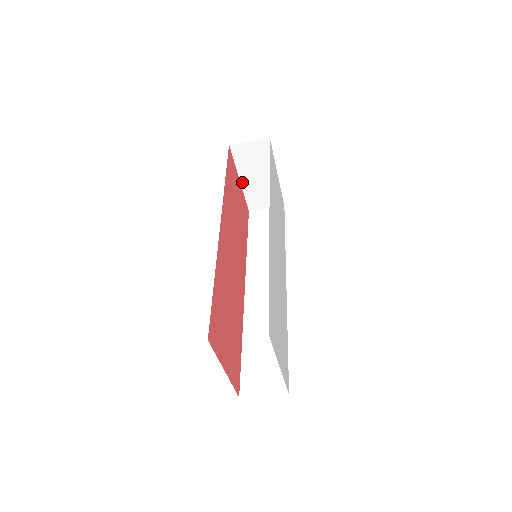
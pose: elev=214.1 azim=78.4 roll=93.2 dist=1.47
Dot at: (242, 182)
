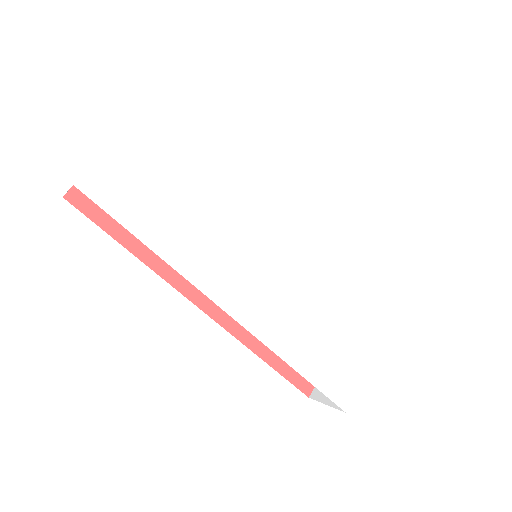
Dot at: occluded
